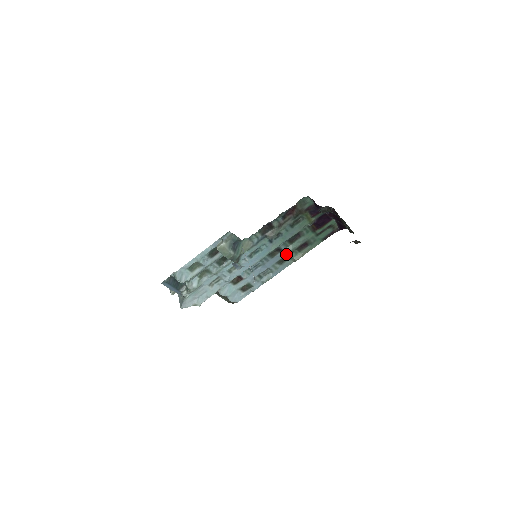
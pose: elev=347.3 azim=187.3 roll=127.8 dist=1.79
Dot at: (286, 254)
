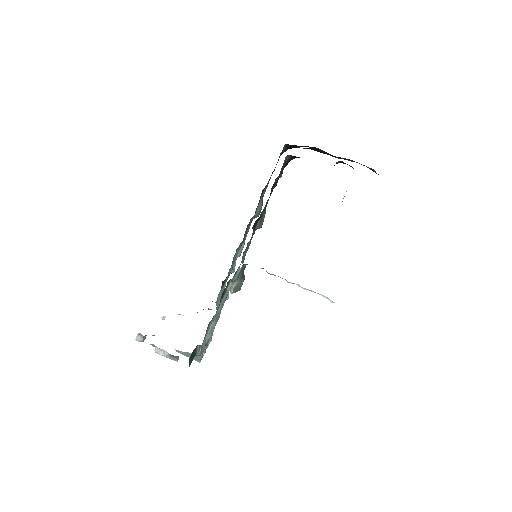
Dot at: occluded
